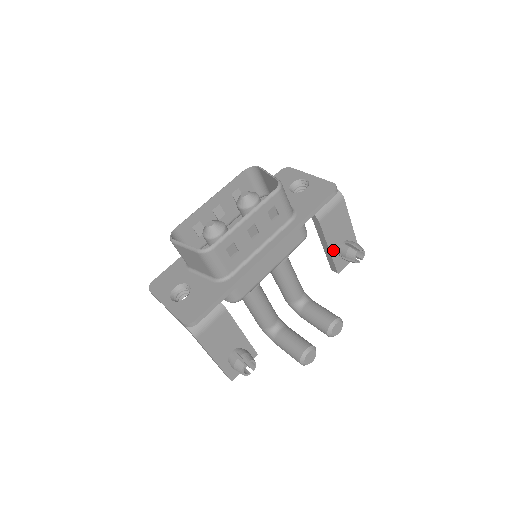
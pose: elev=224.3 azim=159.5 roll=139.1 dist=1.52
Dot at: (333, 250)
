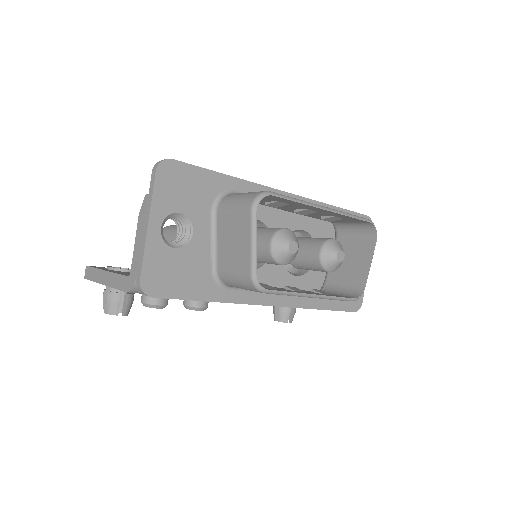
Dot at: occluded
